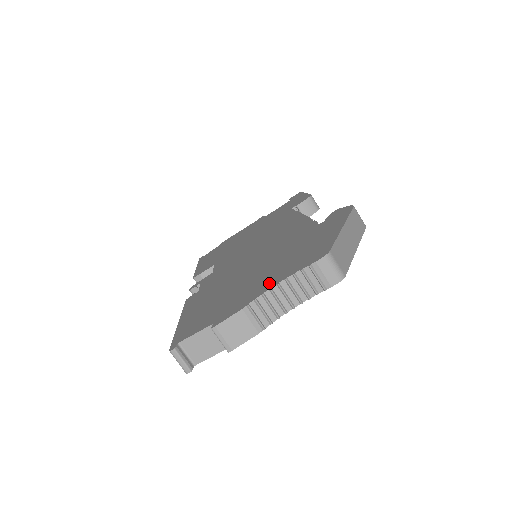
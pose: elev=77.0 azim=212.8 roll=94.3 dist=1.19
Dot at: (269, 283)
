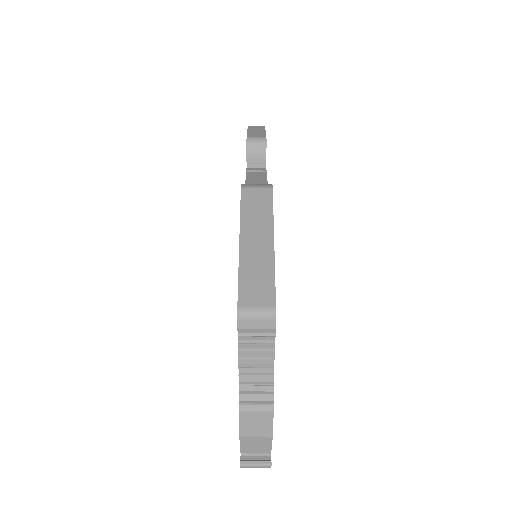
Dot at: occluded
